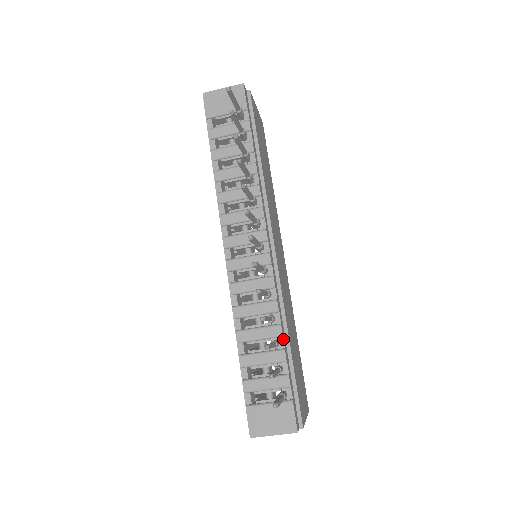
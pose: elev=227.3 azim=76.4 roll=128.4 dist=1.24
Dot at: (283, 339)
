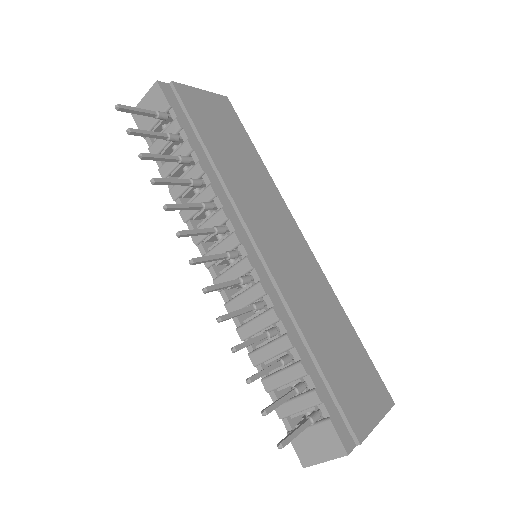
Dot at: (295, 350)
